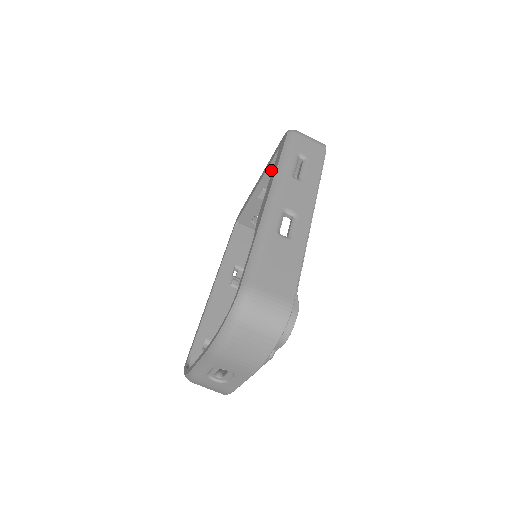
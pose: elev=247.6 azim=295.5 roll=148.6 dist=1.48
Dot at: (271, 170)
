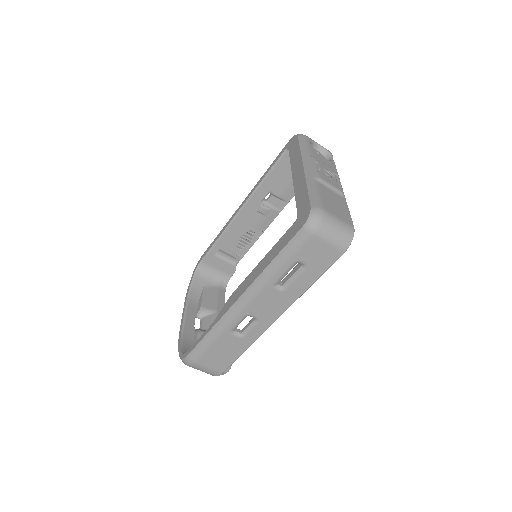
Dot at: occluded
